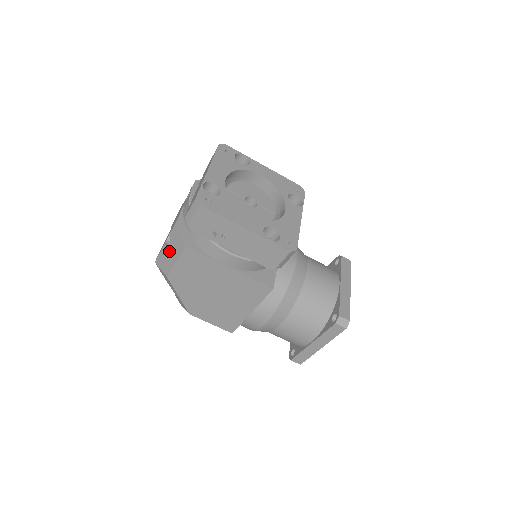
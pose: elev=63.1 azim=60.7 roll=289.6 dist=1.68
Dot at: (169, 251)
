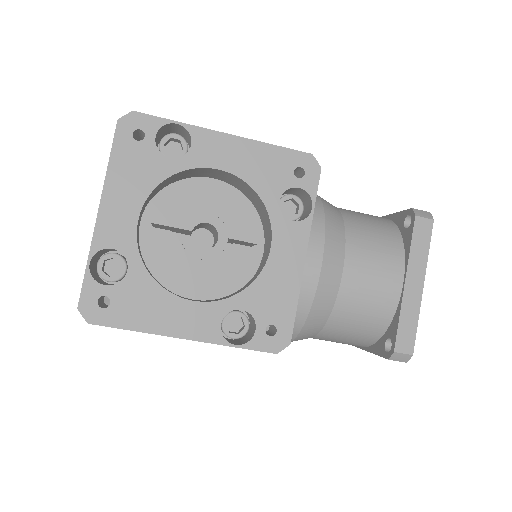
Dot at: occluded
